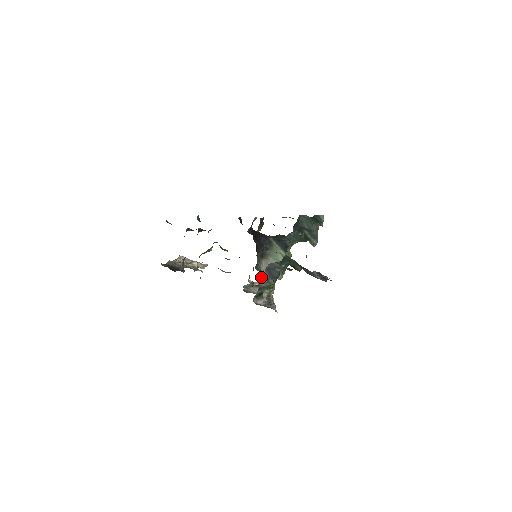
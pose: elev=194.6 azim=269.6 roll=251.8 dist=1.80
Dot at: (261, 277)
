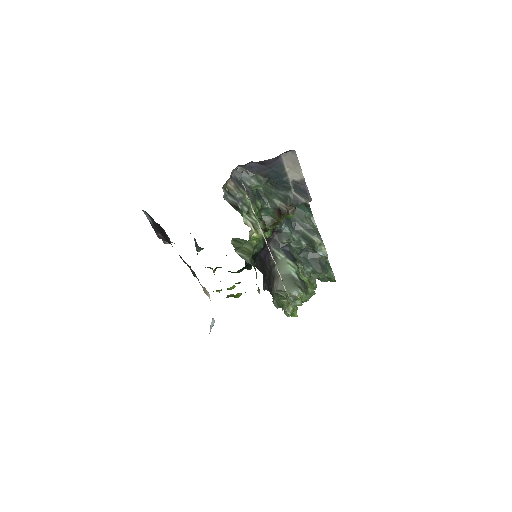
Dot at: (275, 293)
